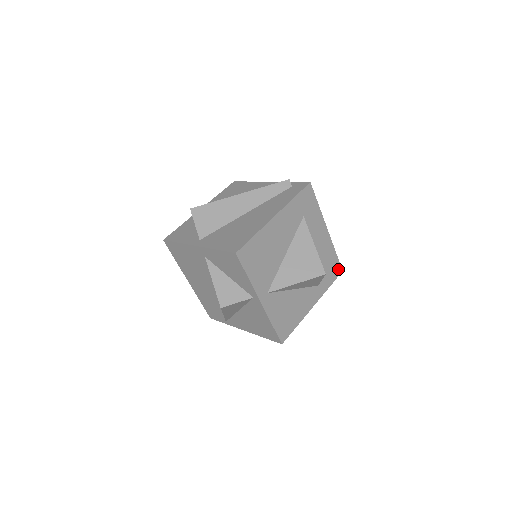
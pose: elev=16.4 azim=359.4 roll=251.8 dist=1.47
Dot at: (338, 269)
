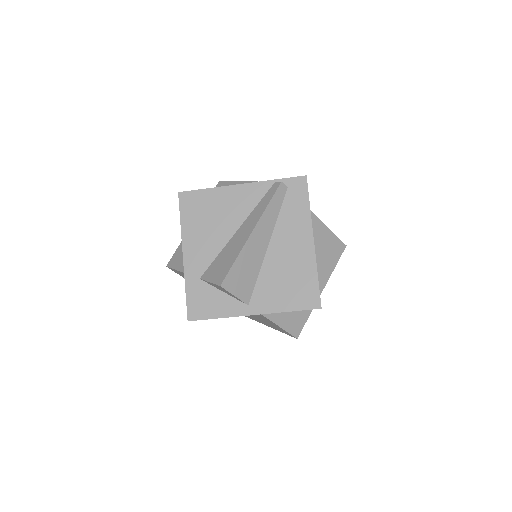
Dot at: occluded
